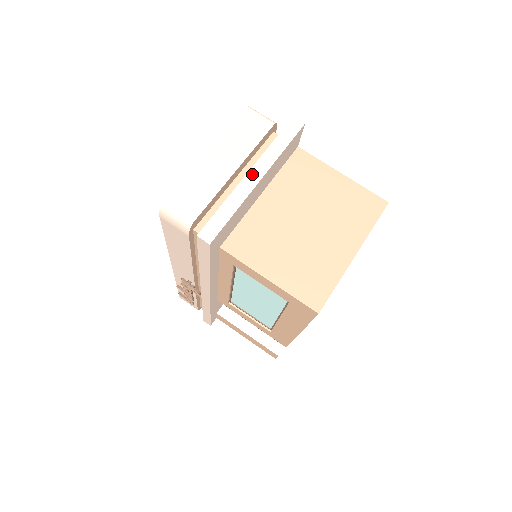
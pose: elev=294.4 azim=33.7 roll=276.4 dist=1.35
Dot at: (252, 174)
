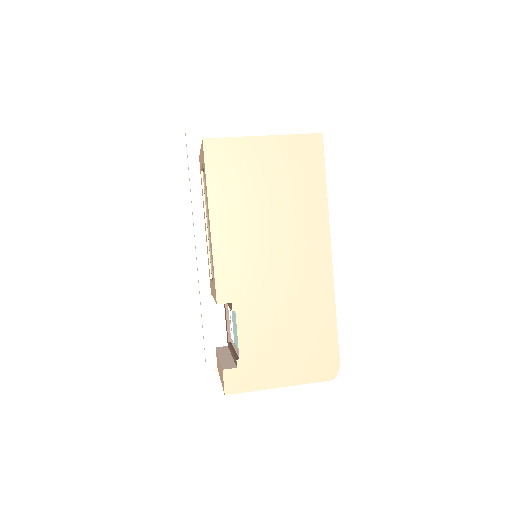
Dot at: occluded
